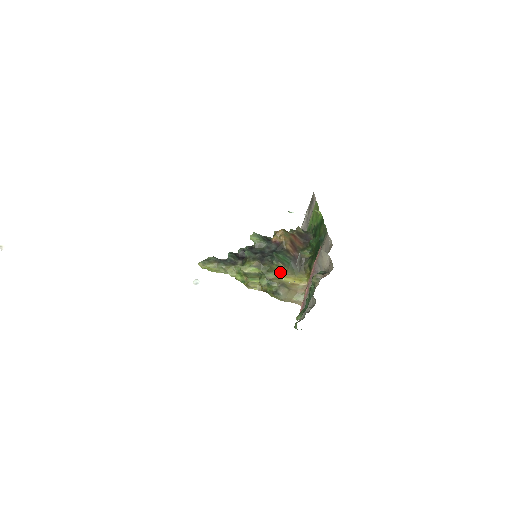
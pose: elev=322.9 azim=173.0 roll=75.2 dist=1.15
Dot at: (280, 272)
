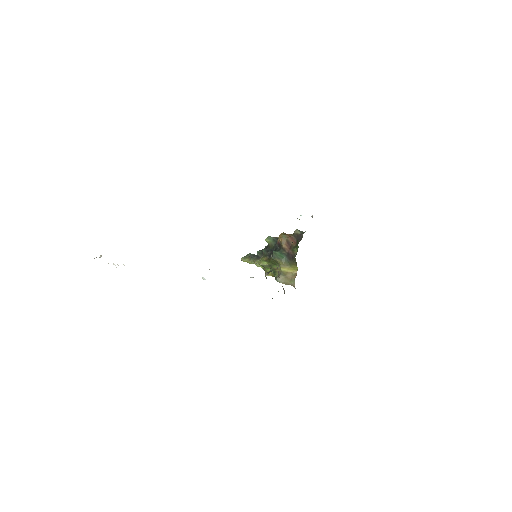
Dot at: (279, 264)
